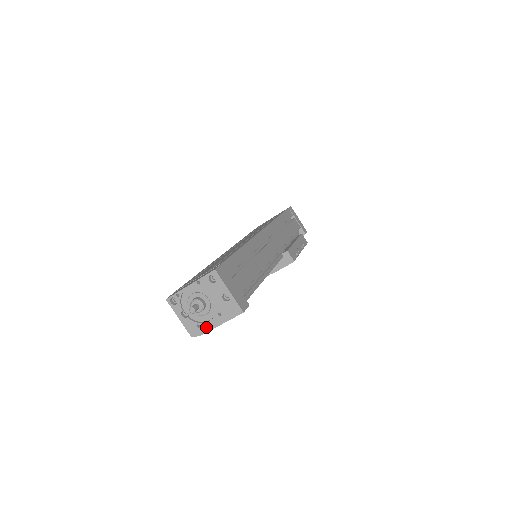
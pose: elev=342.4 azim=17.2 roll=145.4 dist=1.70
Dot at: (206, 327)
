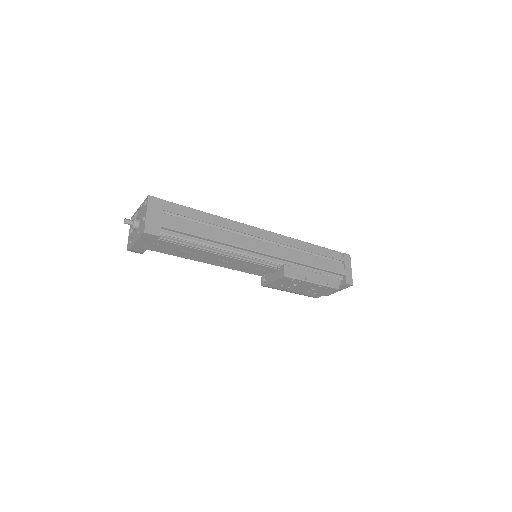
Dot at: (132, 243)
